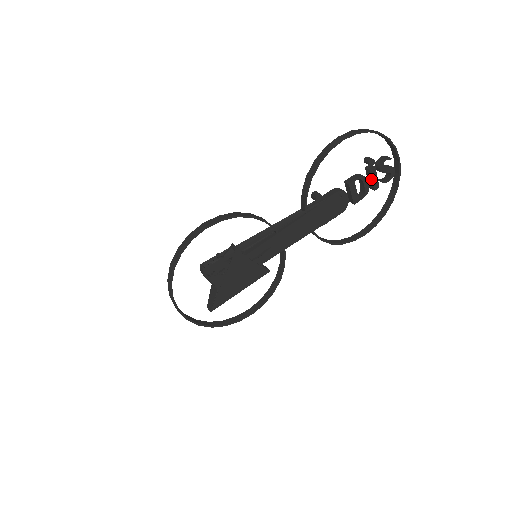
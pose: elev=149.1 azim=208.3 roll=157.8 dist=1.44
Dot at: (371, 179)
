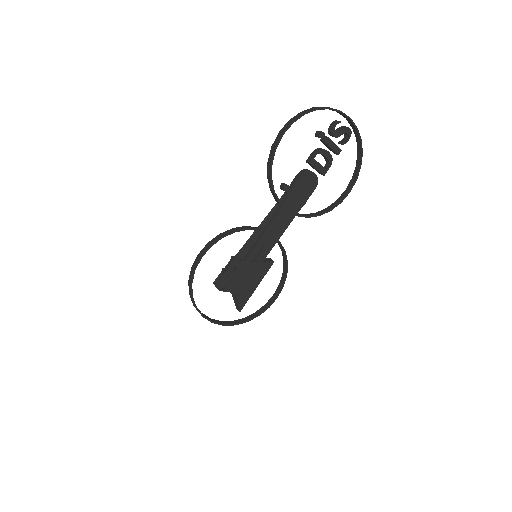
Dot at: (330, 148)
